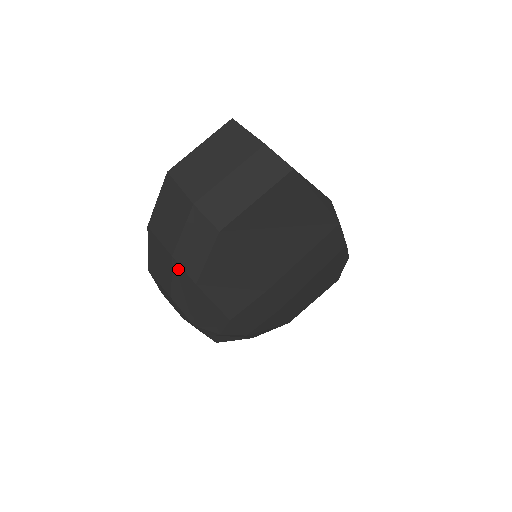
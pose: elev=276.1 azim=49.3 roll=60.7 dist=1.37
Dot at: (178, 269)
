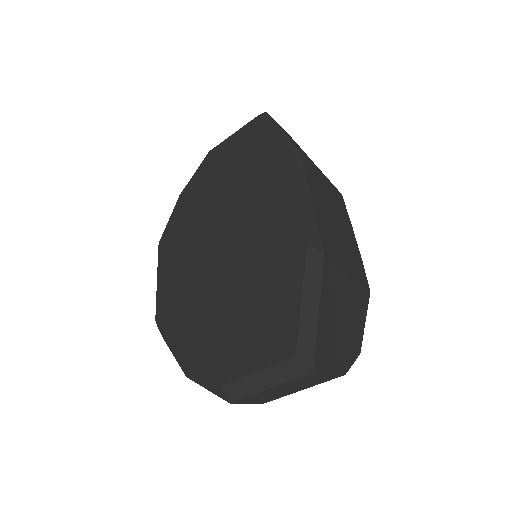
Dot at: occluded
